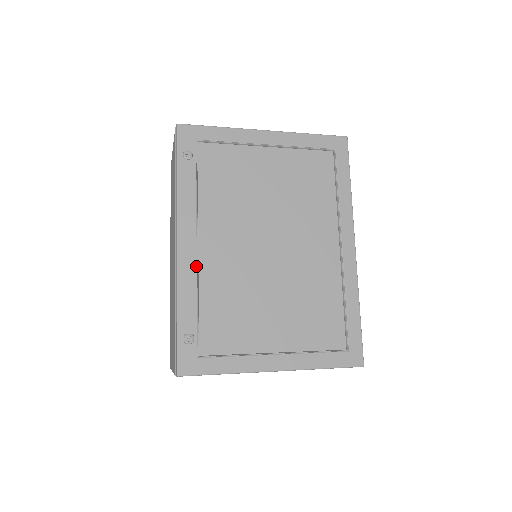
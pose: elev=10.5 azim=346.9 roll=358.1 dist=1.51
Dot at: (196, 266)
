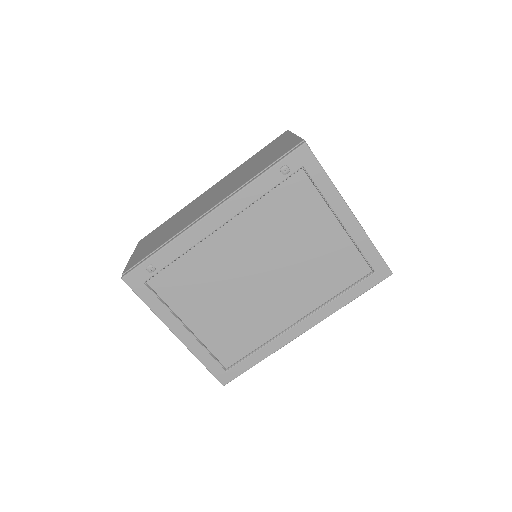
Dot at: (204, 238)
